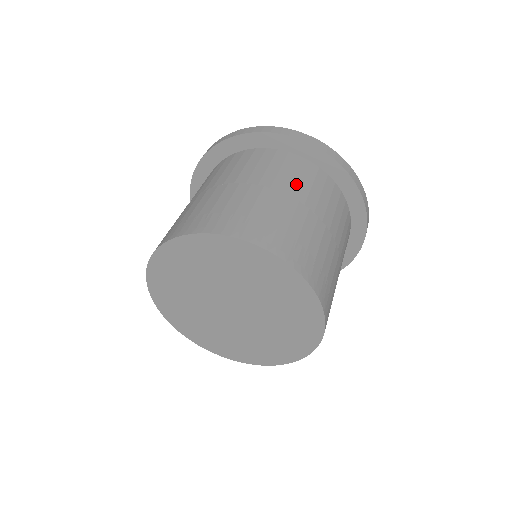
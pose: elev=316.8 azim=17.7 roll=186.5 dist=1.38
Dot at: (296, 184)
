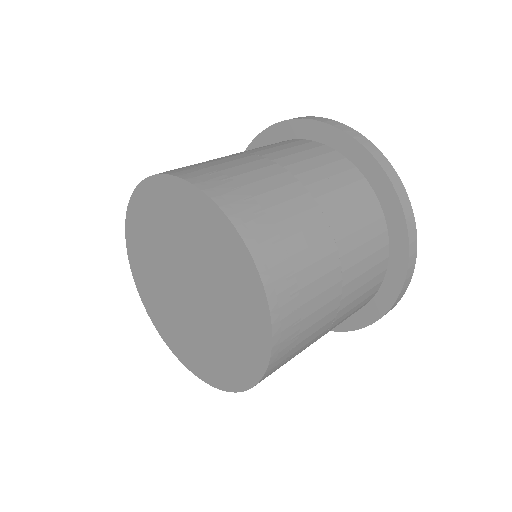
Dot at: occluded
